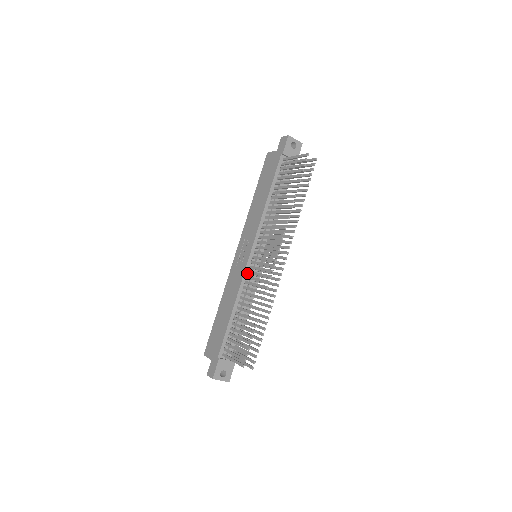
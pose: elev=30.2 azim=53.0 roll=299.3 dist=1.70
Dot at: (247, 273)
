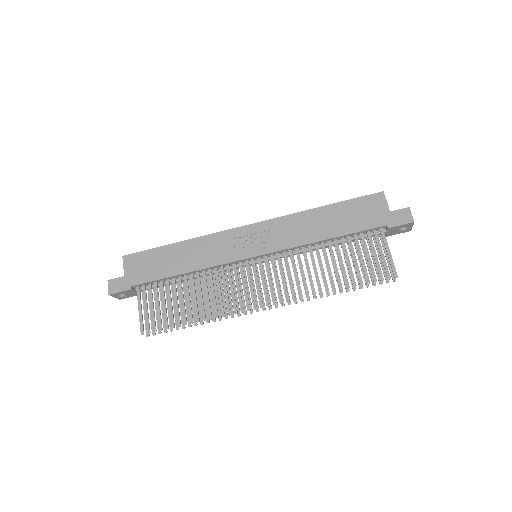
Dot at: (232, 261)
